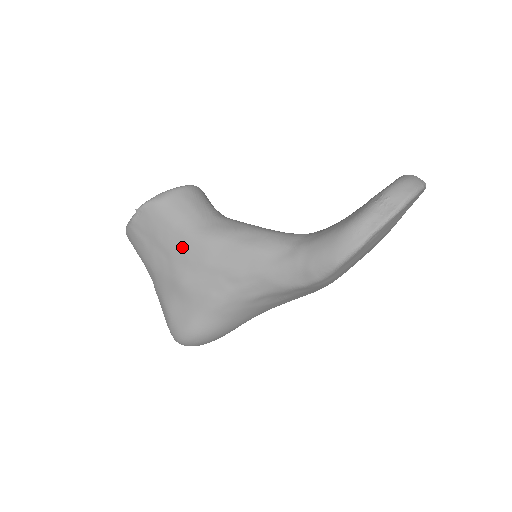
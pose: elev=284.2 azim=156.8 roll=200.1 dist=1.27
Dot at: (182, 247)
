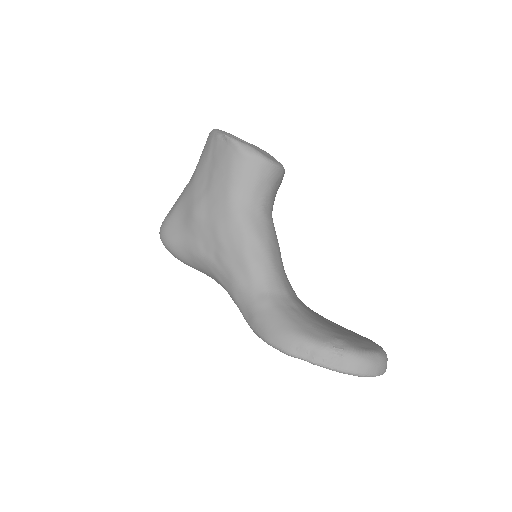
Dot at: (218, 197)
